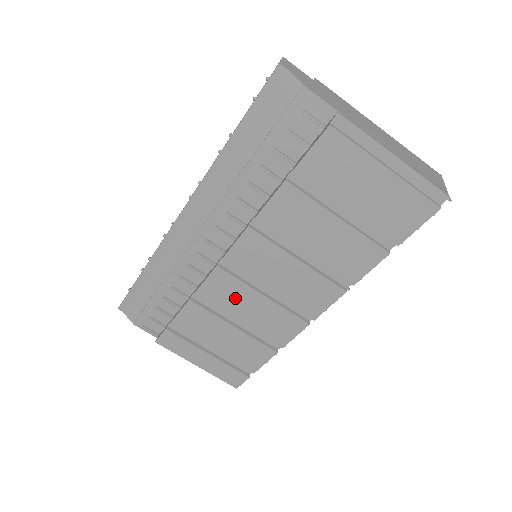
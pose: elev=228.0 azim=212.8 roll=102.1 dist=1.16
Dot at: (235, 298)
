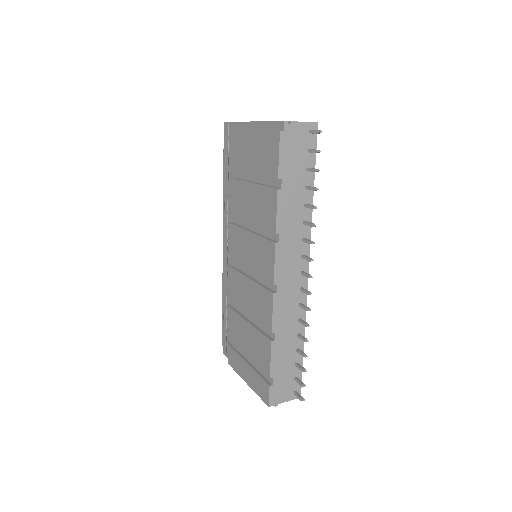
Dot at: (242, 291)
